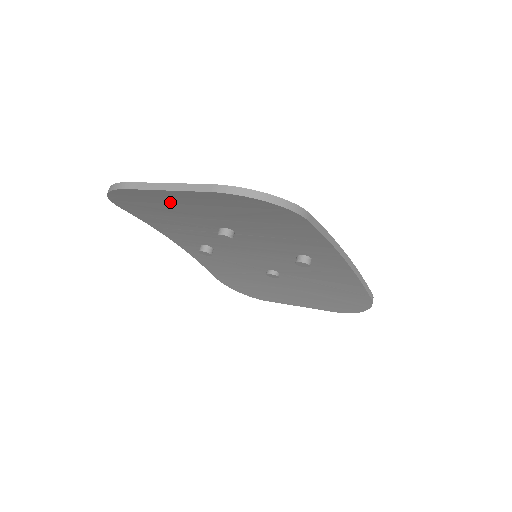
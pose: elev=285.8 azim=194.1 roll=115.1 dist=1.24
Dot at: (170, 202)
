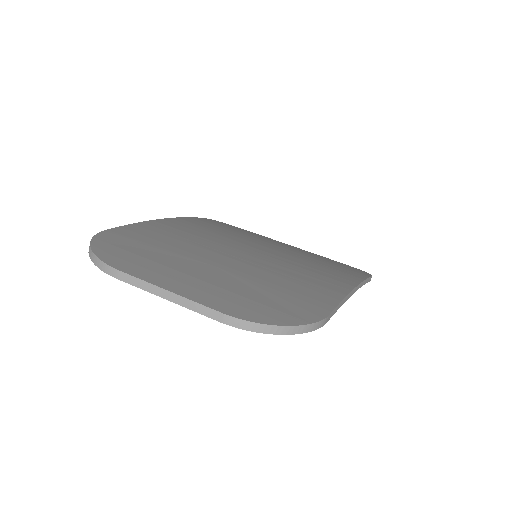
Dot at: occluded
